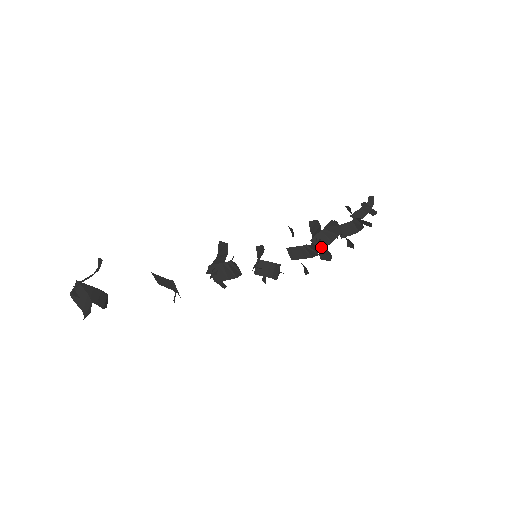
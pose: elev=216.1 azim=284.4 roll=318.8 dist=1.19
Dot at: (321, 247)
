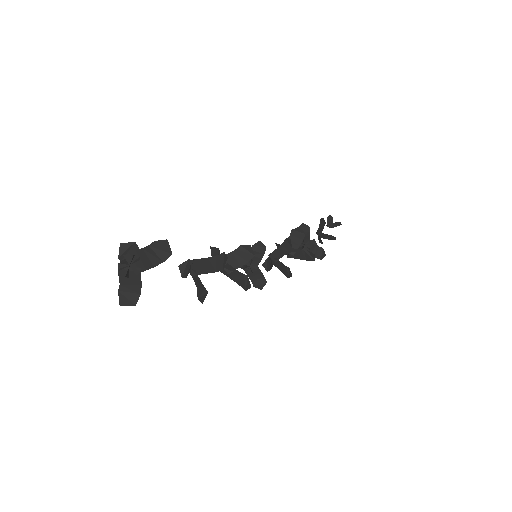
Dot at: (289, 256)
